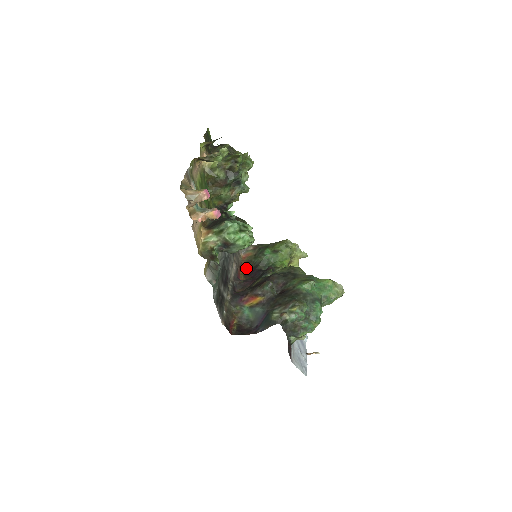
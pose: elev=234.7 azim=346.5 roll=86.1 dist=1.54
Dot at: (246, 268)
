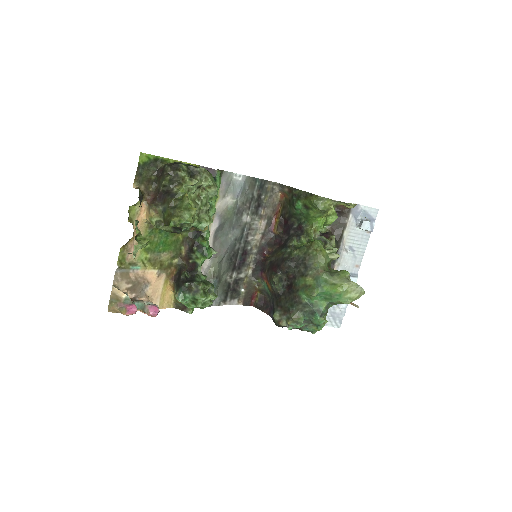
Dot at: (282, 214)
